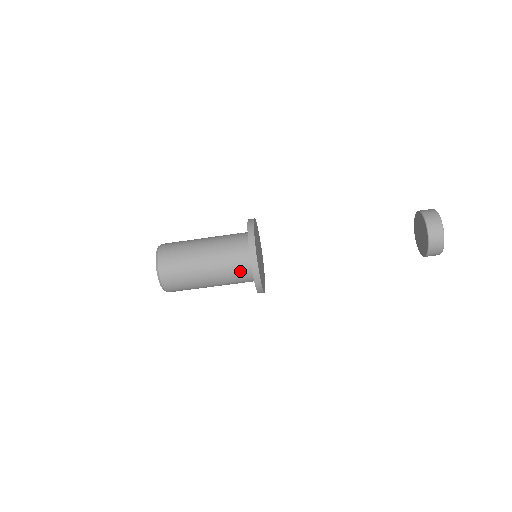
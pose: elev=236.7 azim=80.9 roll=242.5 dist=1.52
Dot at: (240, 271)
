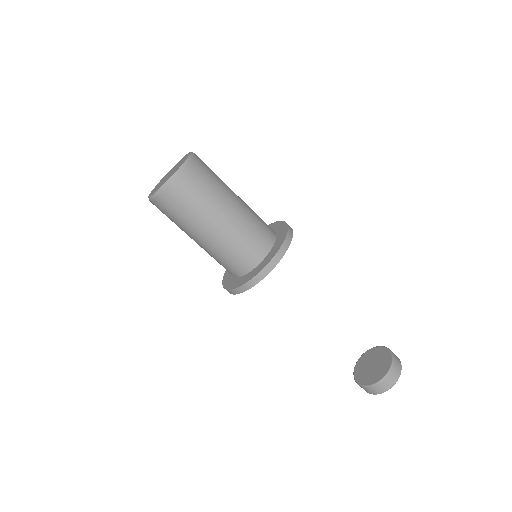
Dot at: (262, 235)
